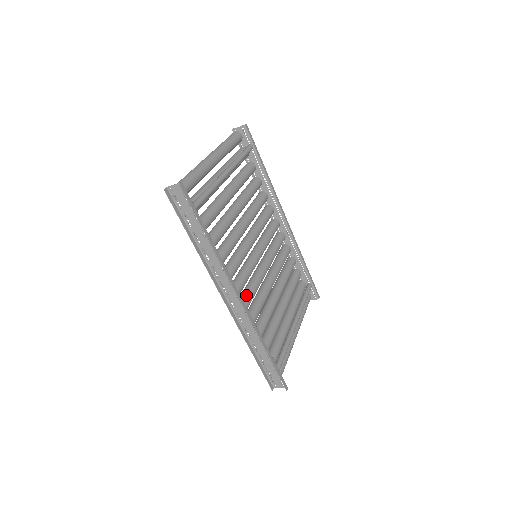
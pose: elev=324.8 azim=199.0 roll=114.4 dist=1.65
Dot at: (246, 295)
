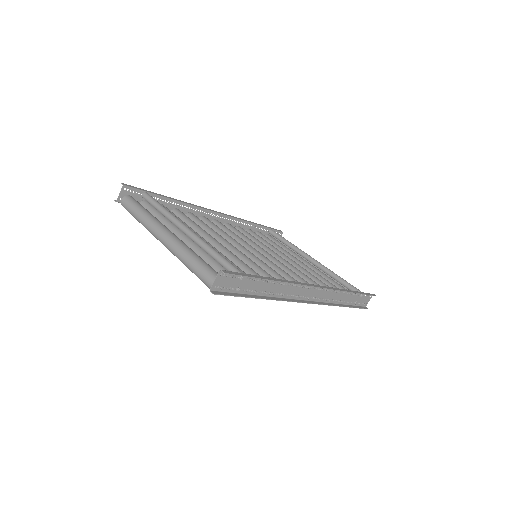
Dot at: occluded
